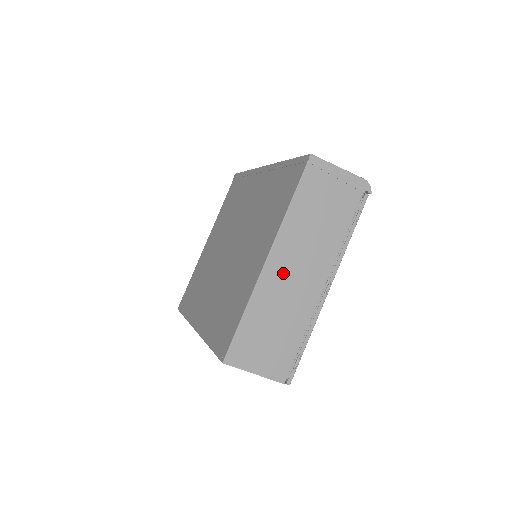
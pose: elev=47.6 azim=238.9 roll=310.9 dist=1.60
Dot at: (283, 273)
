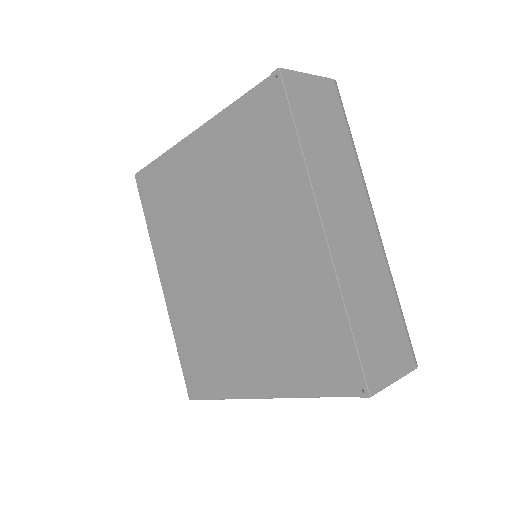
Dot at: occluded
